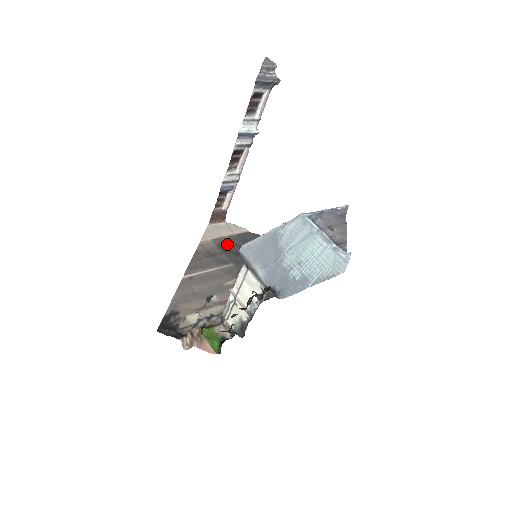
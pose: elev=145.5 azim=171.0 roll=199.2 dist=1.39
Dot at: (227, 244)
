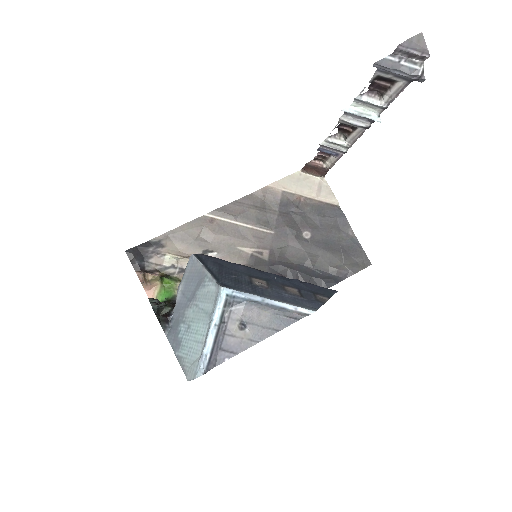
Dot at: (294, 206)
